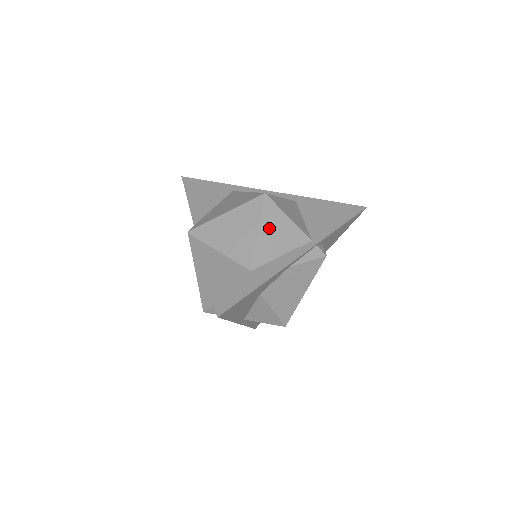
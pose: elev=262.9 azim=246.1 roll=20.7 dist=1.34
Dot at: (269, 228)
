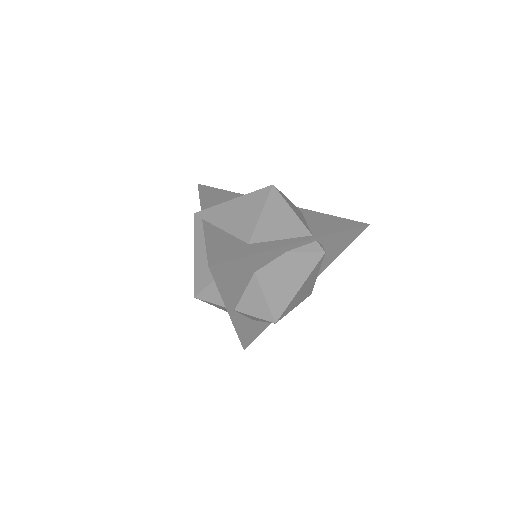
Dot at: (272, 213)
